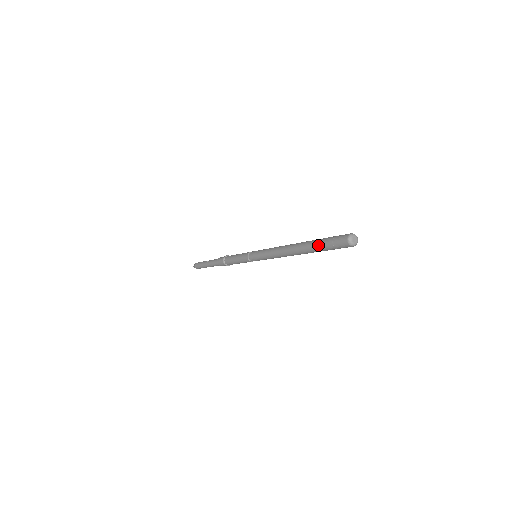
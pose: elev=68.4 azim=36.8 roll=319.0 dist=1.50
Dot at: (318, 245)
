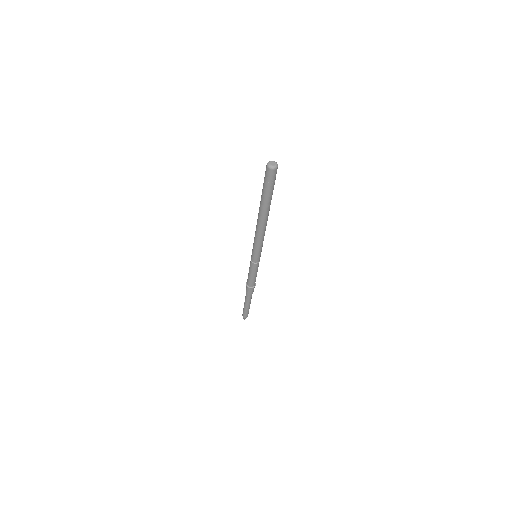
Dot at: (263, 195)
